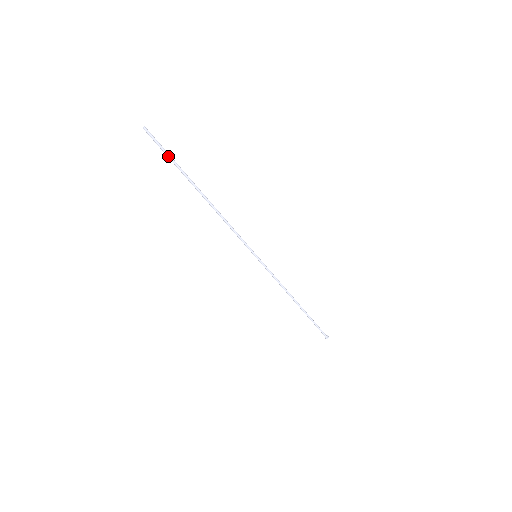
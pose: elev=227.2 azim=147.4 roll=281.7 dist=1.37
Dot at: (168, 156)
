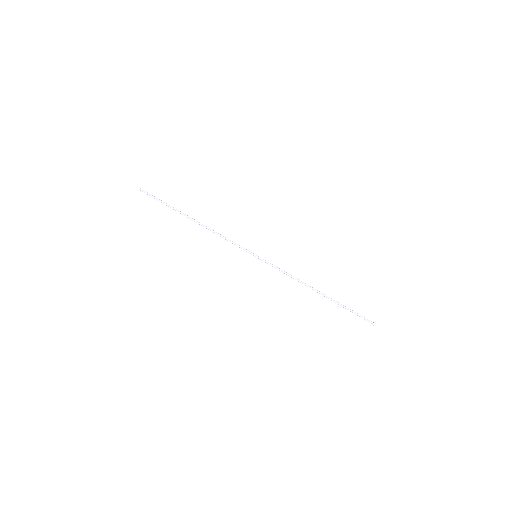
Dot at: (160, 200)
